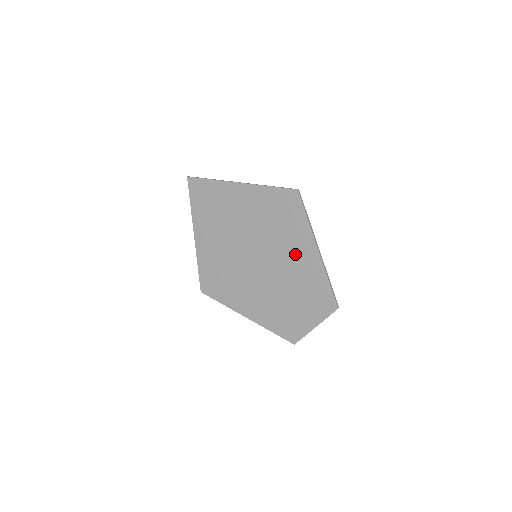
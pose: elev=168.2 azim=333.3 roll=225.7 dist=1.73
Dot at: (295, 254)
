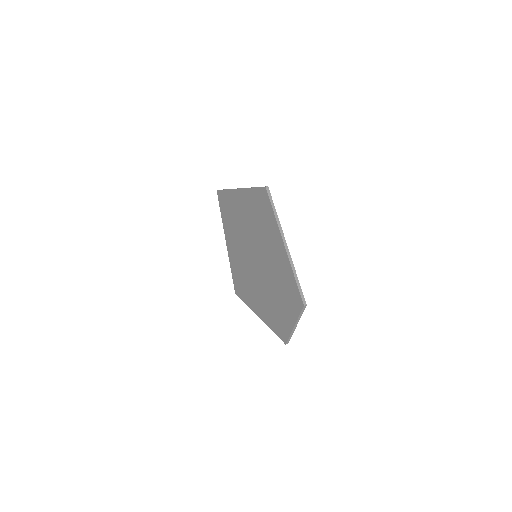
Dot at: (273, 251)
